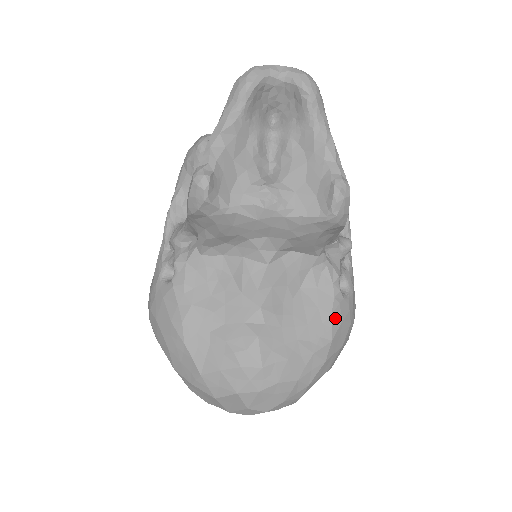
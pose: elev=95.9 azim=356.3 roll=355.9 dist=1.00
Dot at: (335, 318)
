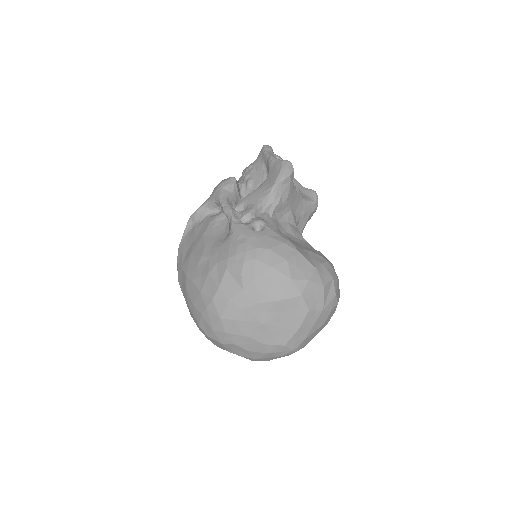
Dot at: occluded
